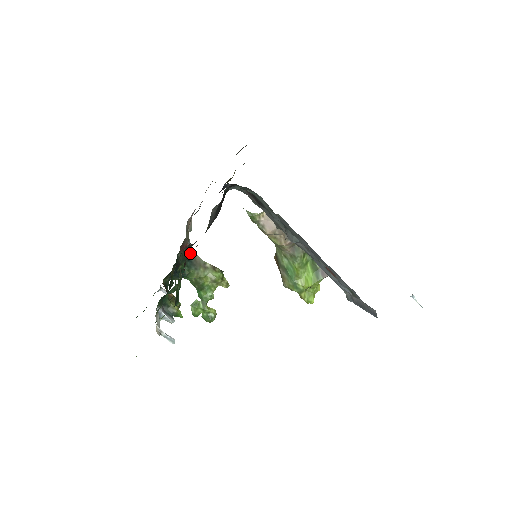
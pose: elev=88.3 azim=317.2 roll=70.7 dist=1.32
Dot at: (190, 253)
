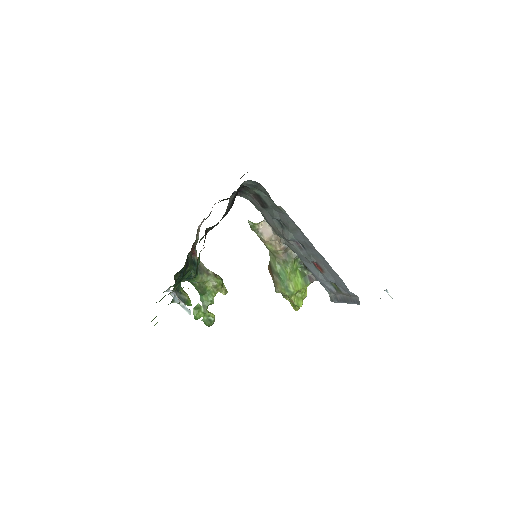
Dot at: (196, 260)
